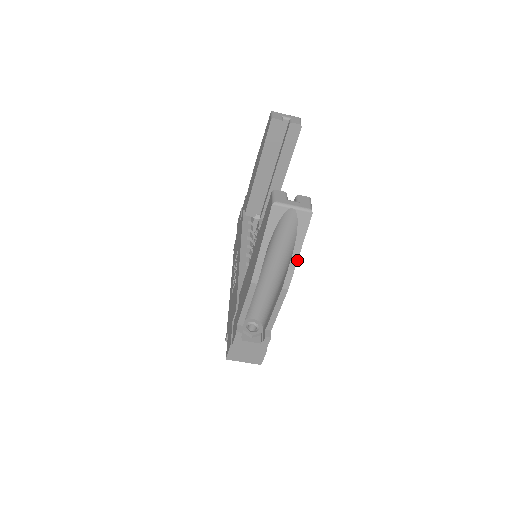
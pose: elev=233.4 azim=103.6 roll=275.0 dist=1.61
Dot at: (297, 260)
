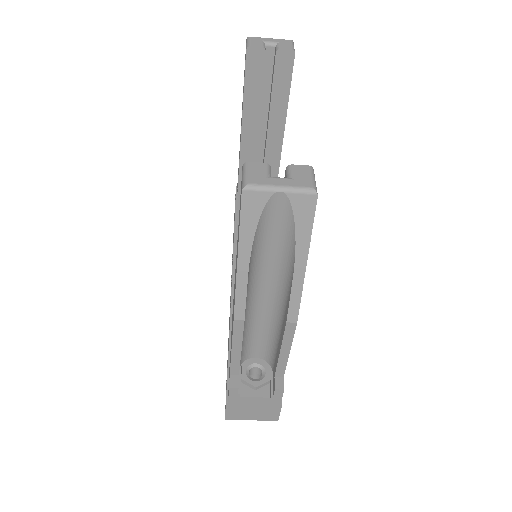
Dot at: (303, 276)
